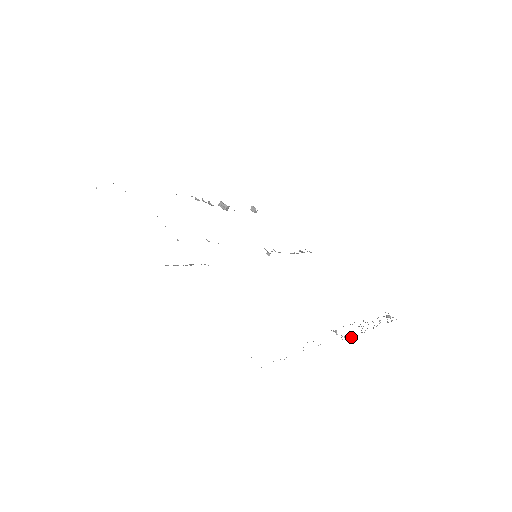
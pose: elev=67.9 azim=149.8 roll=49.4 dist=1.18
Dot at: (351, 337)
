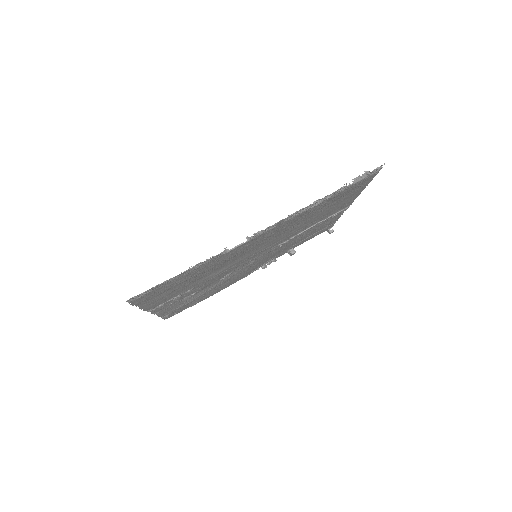
Dot at: (268, 227)
